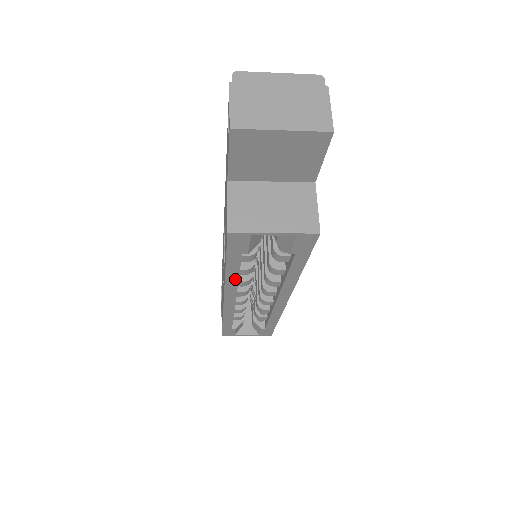
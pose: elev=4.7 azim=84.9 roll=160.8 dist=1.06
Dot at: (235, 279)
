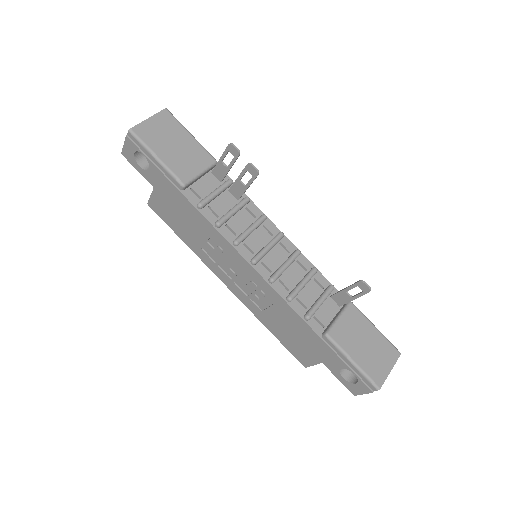
Dot at: occluded
